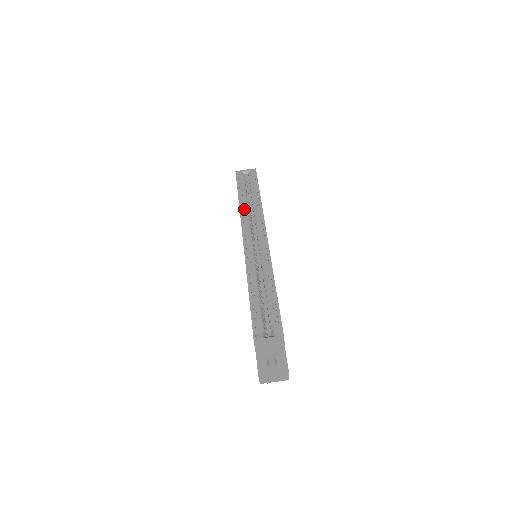
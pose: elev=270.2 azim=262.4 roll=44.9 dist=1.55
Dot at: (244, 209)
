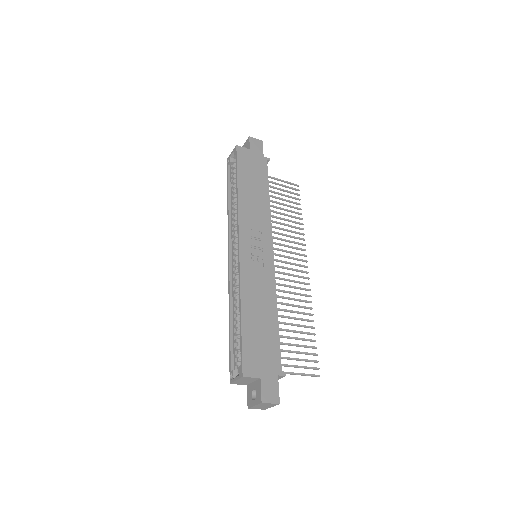
Dot at: (232, 210)
